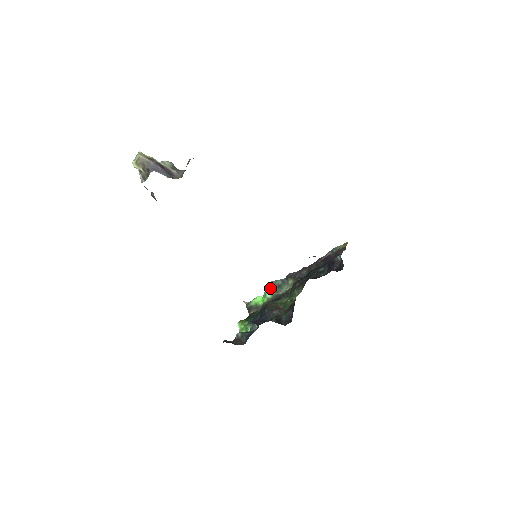
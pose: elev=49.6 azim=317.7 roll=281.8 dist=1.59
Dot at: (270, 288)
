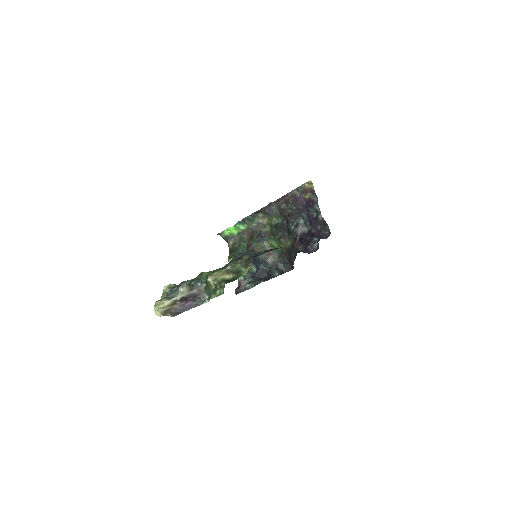
Dot at: (241, 222)
